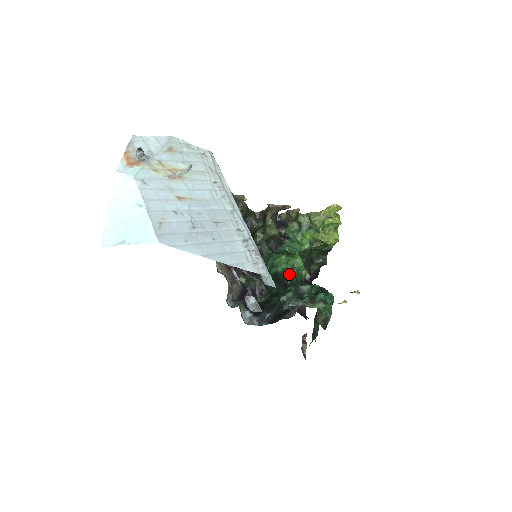
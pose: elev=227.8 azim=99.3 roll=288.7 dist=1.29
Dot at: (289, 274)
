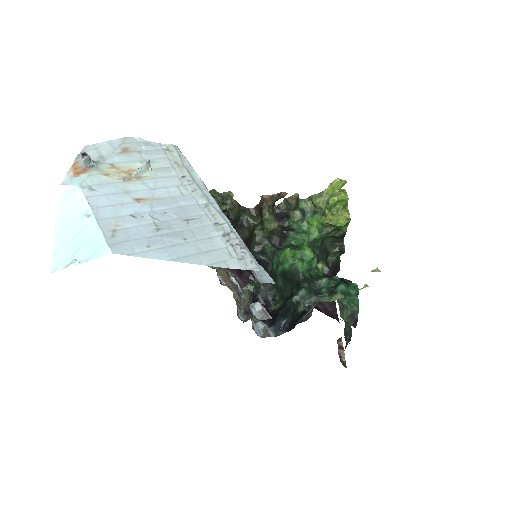
Dot at: (299, 269)
